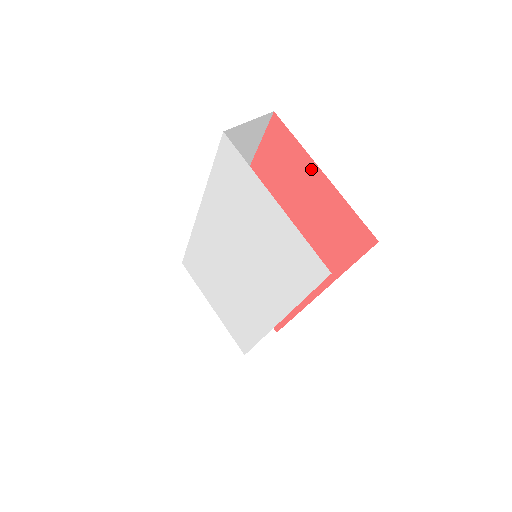
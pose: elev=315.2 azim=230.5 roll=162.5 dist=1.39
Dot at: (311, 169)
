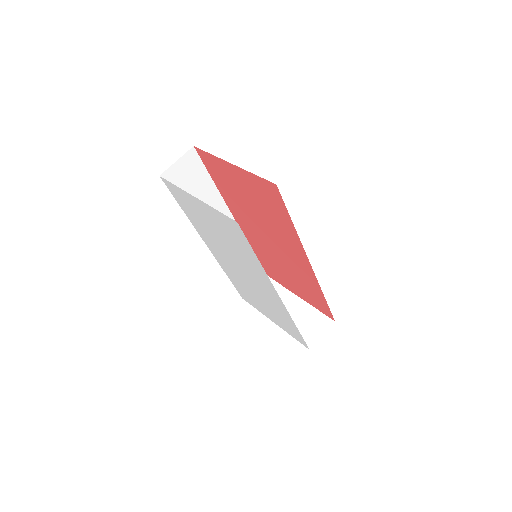
Dot at: (227, 166)
